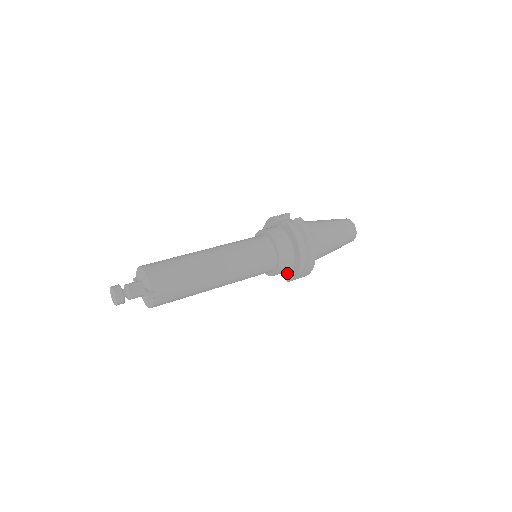
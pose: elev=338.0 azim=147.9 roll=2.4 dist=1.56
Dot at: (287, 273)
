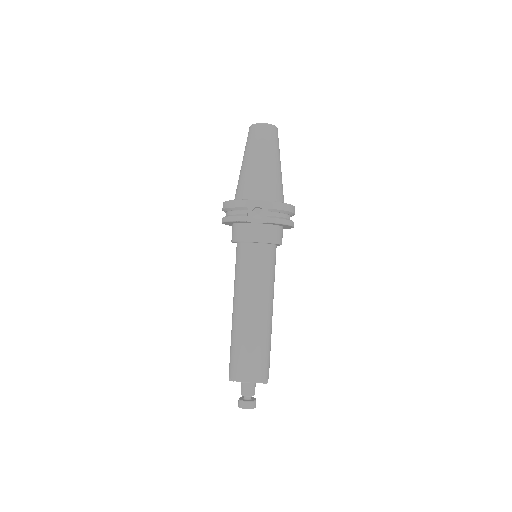
Dot at: occluded
